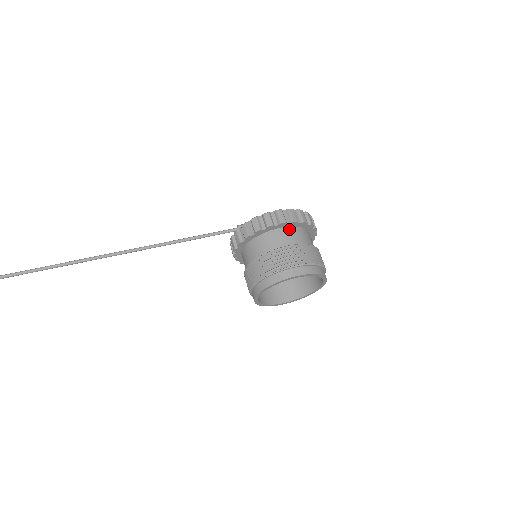
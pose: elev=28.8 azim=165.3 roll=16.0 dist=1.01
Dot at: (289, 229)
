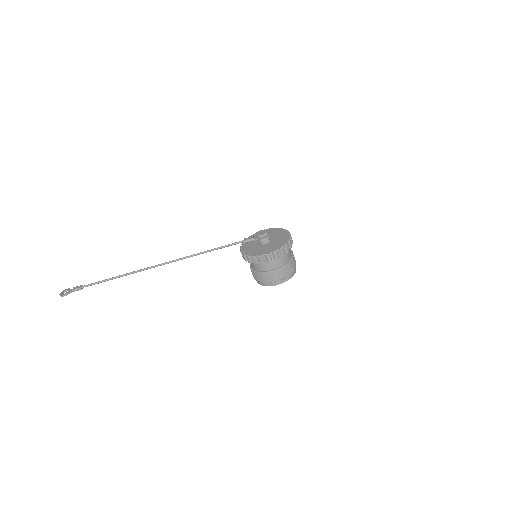
Dot at: (274, 260)
